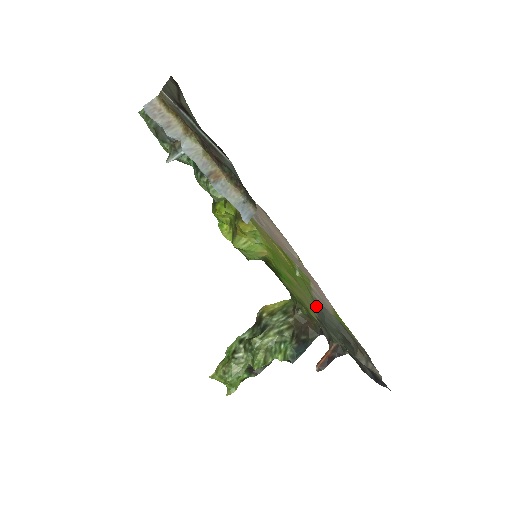
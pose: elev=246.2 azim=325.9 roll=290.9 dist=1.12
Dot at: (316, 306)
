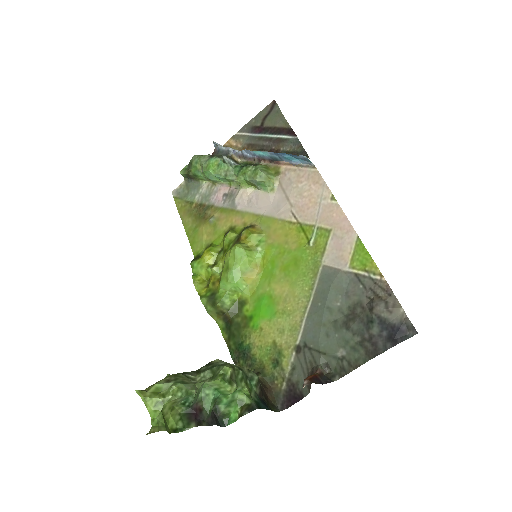
Dot at: (314, 296)
